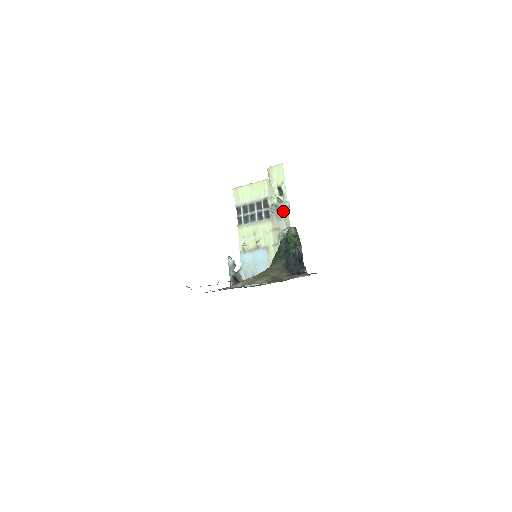
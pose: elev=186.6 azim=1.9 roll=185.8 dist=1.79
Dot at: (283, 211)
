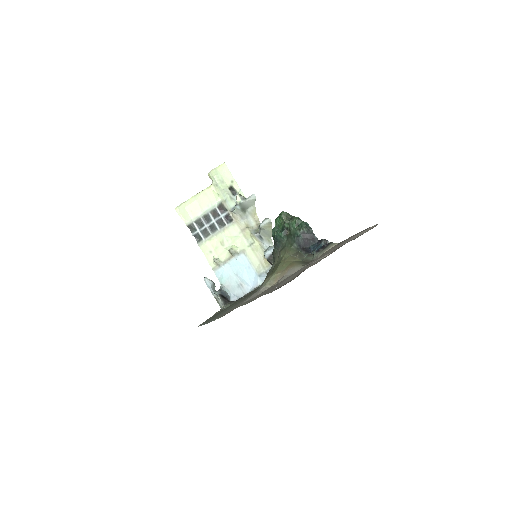
Dot at: (248, 207)
